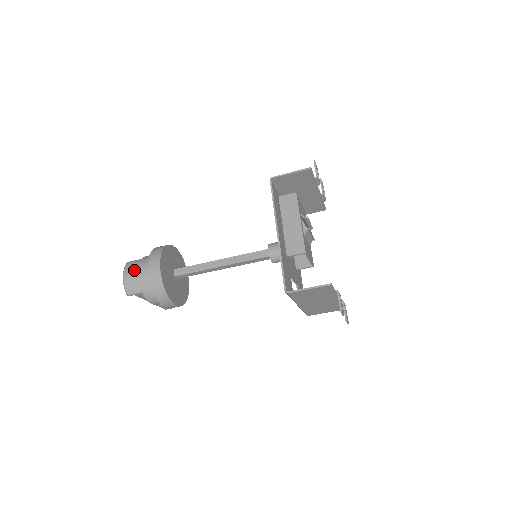
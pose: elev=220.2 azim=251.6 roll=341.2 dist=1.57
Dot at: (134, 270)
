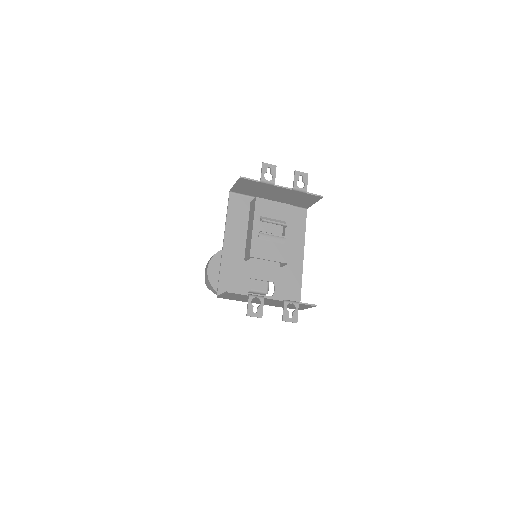
Dot at: occluded
